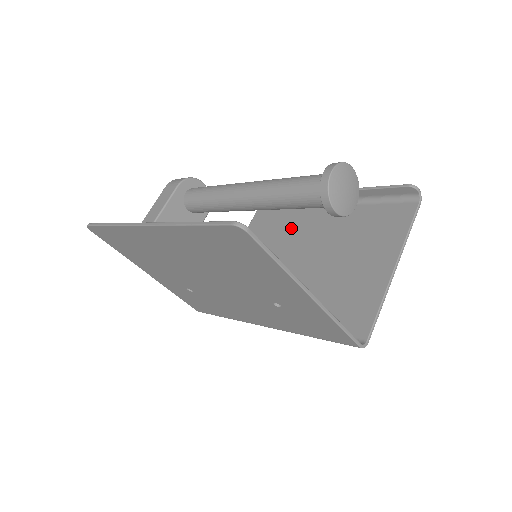
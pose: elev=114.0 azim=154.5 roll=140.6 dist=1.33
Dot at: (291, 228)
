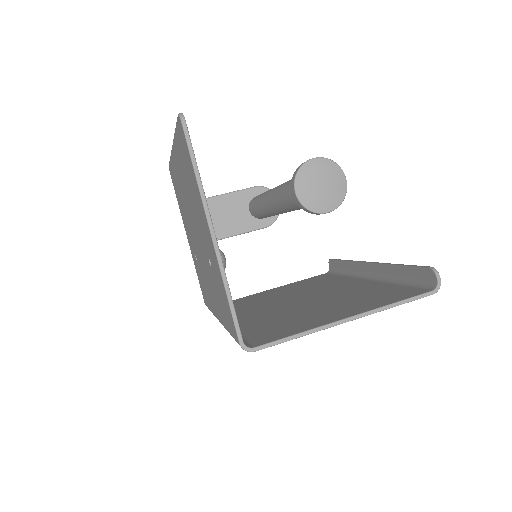
Dot at: (326, 284)
